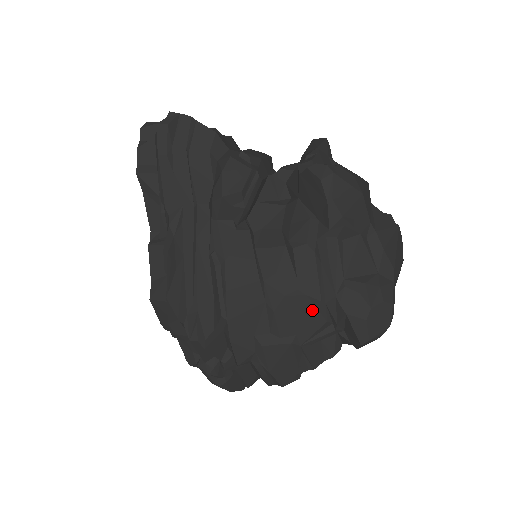
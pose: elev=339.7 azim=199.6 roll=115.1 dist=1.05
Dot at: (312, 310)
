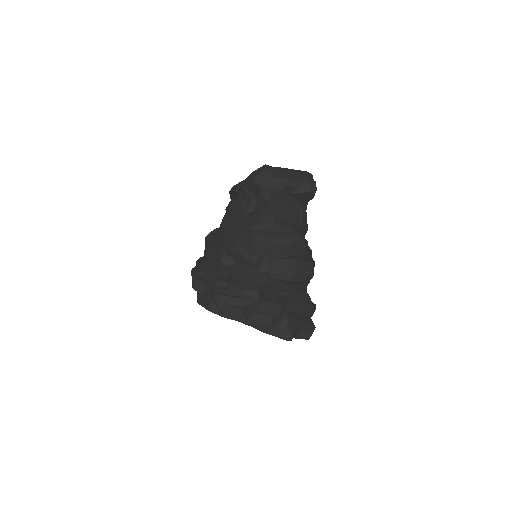
Dot at: (235, 206)
